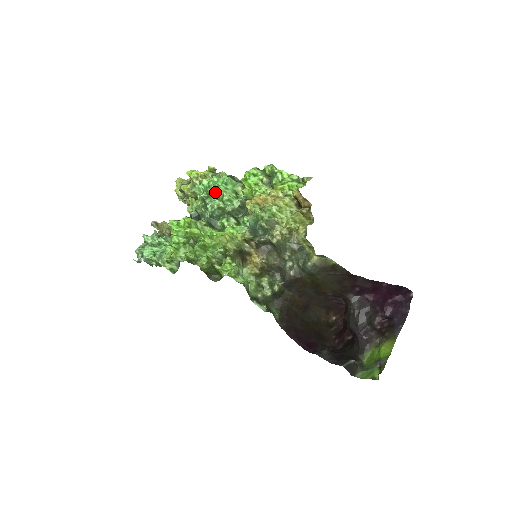
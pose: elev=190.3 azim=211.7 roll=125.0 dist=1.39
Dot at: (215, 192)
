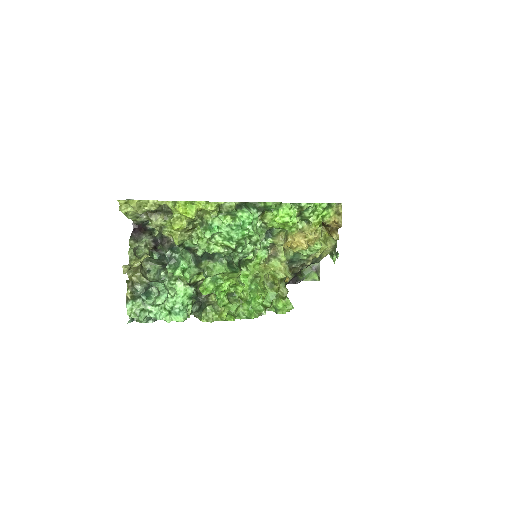
Dot at: (246, 239)
